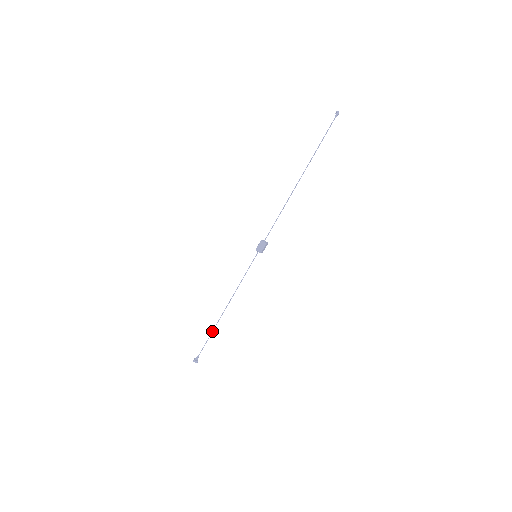
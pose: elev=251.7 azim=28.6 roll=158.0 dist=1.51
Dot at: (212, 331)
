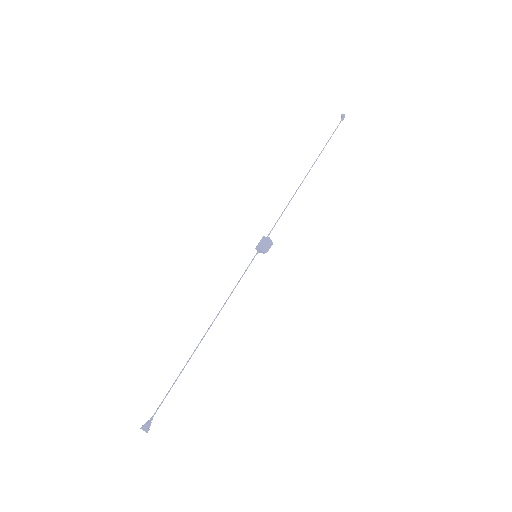
Dot at: occluded
